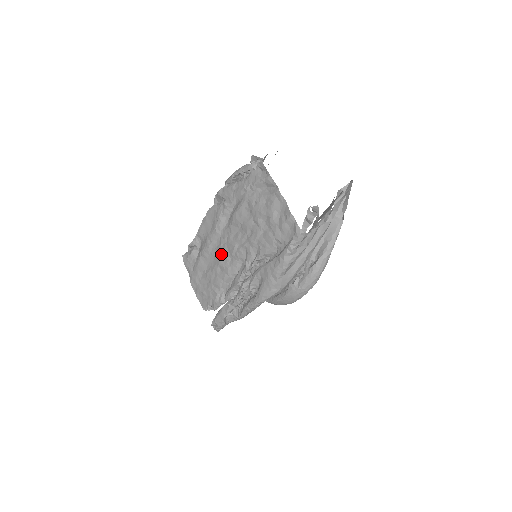
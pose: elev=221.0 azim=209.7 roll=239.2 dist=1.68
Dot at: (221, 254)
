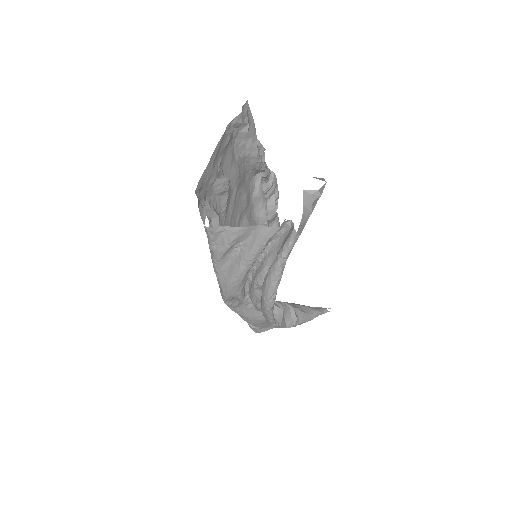
Dot at: occluded
